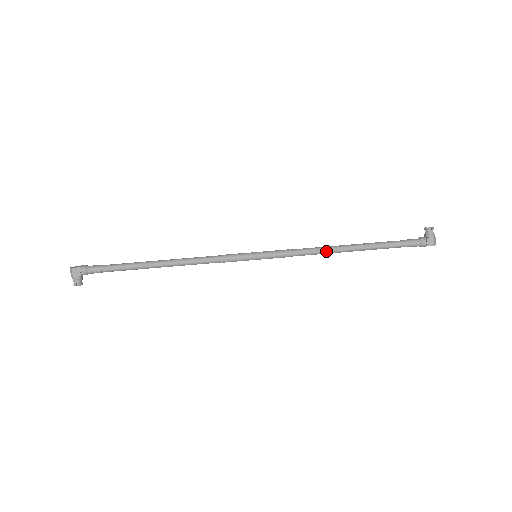
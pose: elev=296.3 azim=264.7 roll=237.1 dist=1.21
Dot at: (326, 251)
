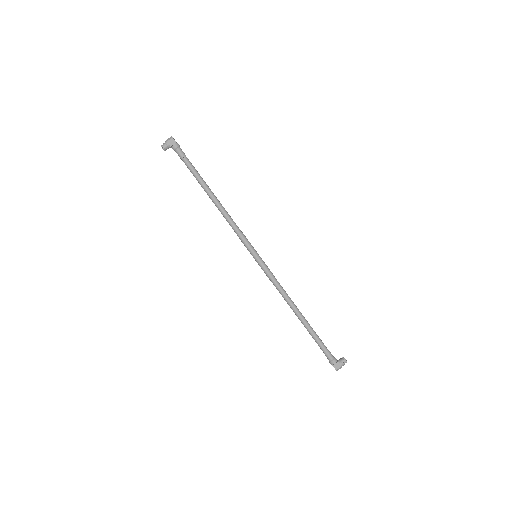
Dot at: (288, 301)
